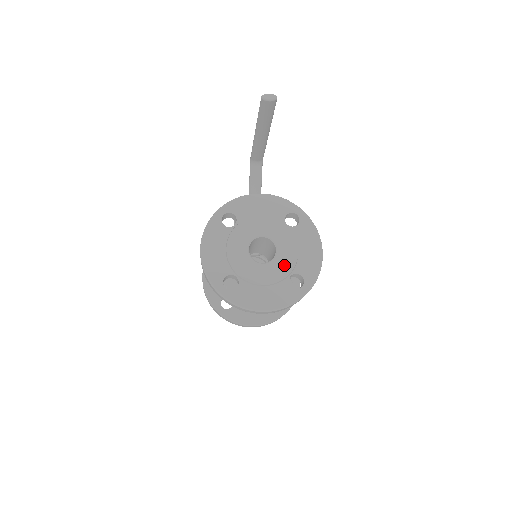
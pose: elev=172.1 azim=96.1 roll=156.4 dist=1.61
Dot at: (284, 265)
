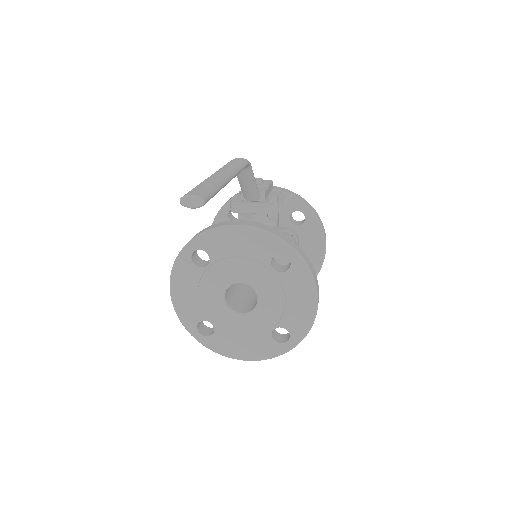
Dot at: (266, 319)
